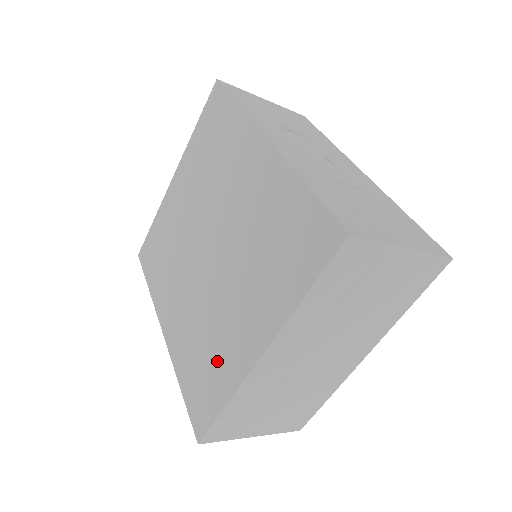
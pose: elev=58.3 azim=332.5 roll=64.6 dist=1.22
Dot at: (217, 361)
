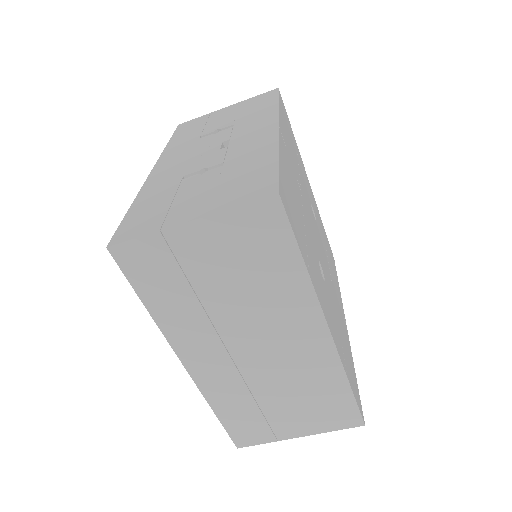
Dot at: occluded
